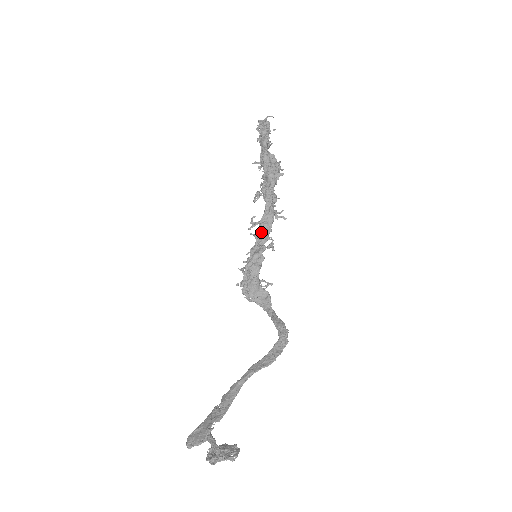
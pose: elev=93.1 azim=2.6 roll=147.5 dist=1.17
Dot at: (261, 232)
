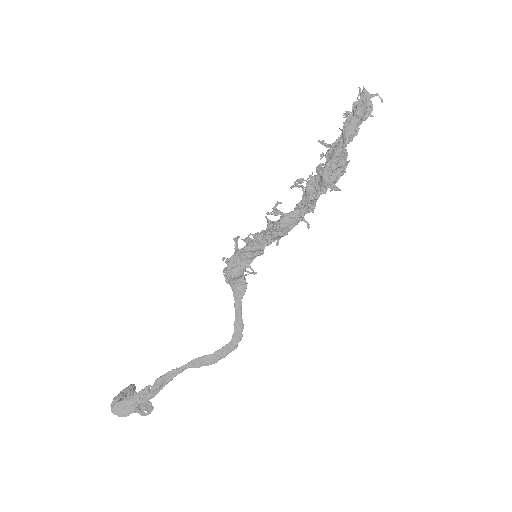
Dot at: (276, 231)
